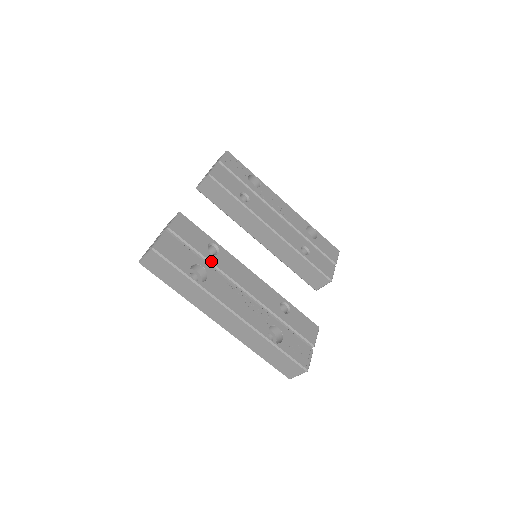
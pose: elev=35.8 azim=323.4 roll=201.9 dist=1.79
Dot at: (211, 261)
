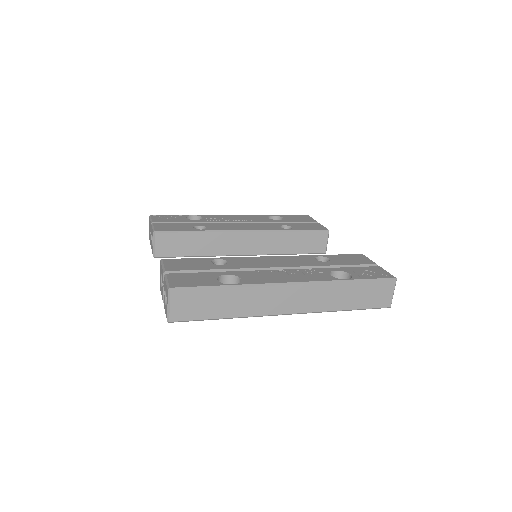
Dot at: (228, 269)
